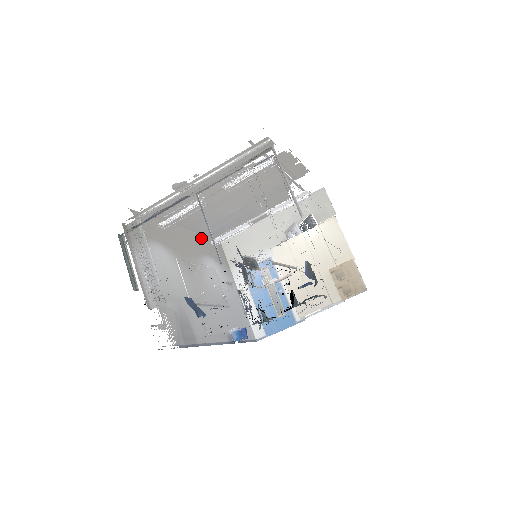
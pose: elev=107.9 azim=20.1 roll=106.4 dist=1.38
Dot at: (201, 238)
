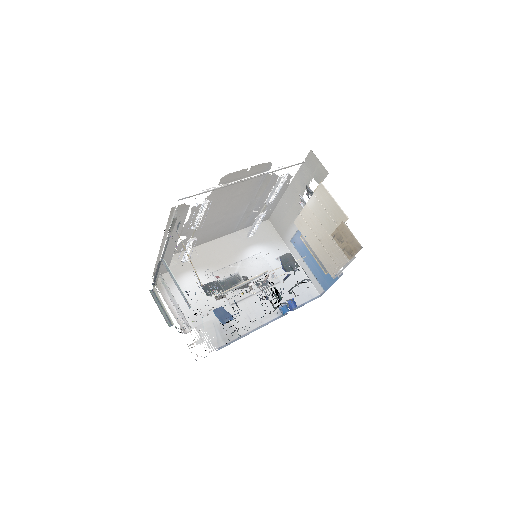
Dot at: (241, 233)
